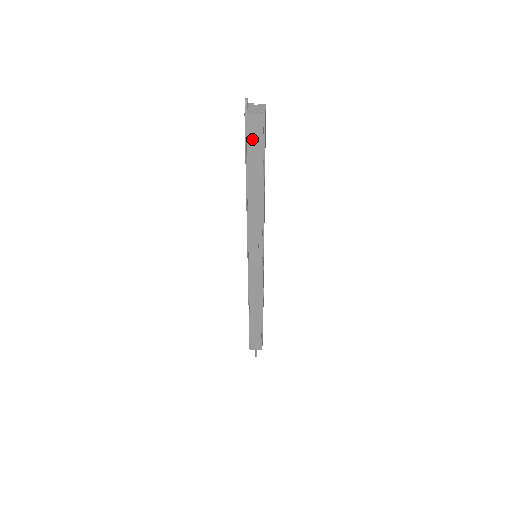
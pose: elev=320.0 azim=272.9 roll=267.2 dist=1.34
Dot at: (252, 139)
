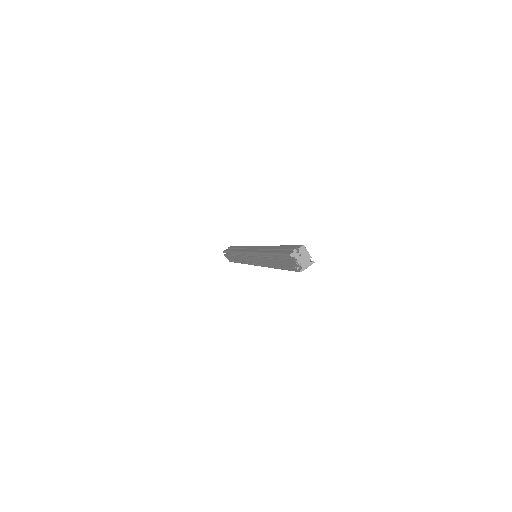
Dot at: occluded
